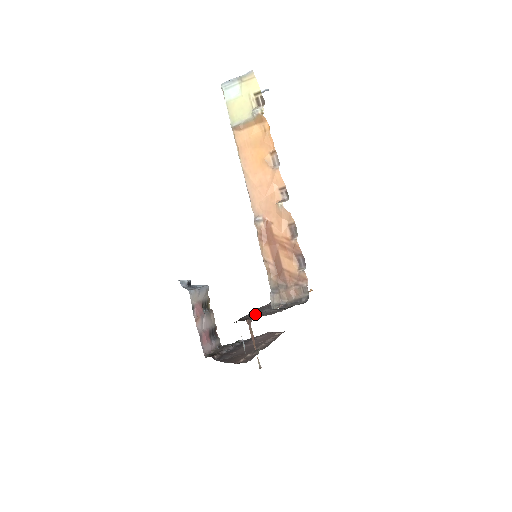
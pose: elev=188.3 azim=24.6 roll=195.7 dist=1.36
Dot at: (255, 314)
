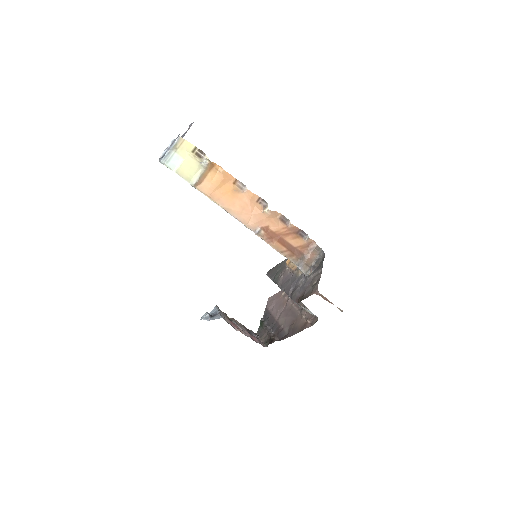
Dot at: (305, 287)
